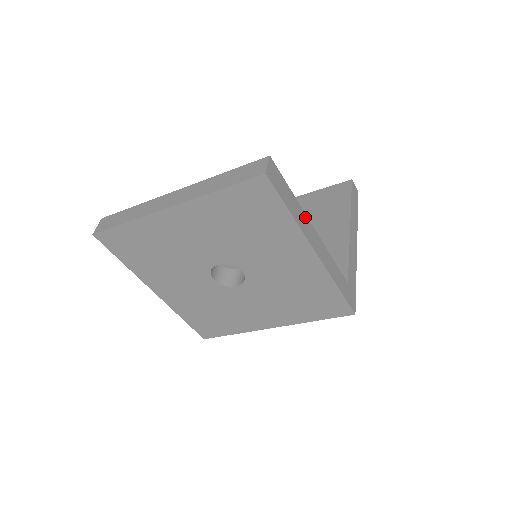
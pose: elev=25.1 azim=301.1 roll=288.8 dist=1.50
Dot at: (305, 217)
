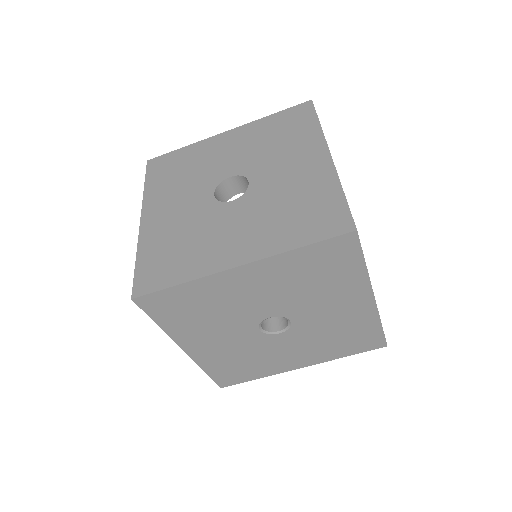
Dot at: occluded
